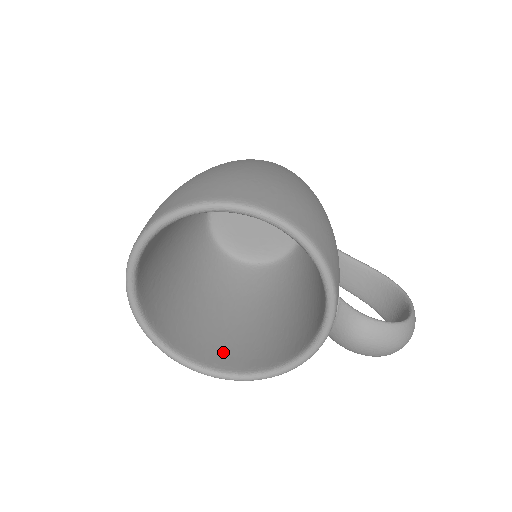
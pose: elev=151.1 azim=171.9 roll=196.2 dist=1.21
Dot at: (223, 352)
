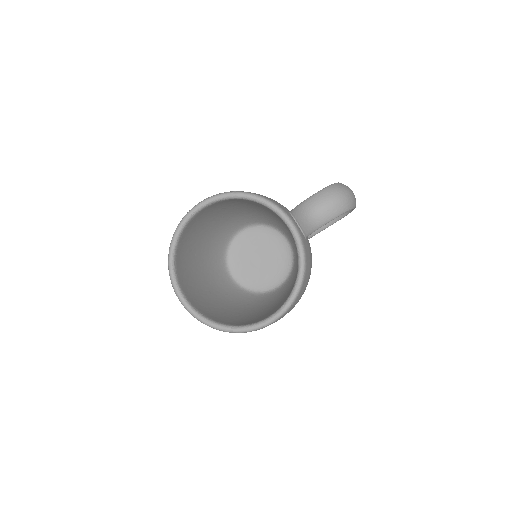
Dot at: occluded
